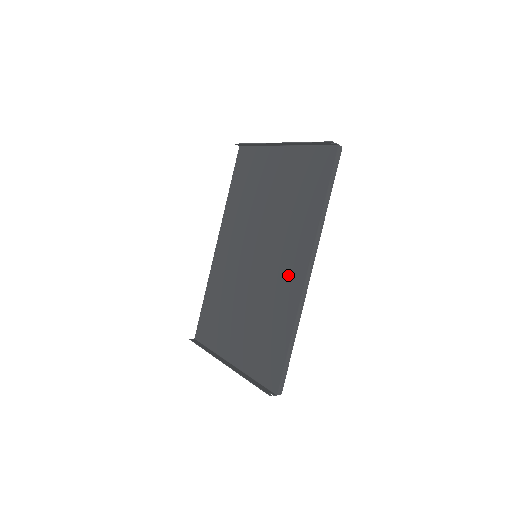
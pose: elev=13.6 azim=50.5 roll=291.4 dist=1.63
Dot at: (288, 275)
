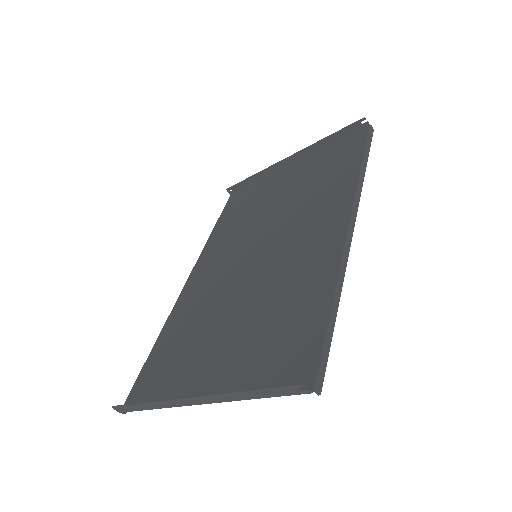
Dot at: (316, 241)
